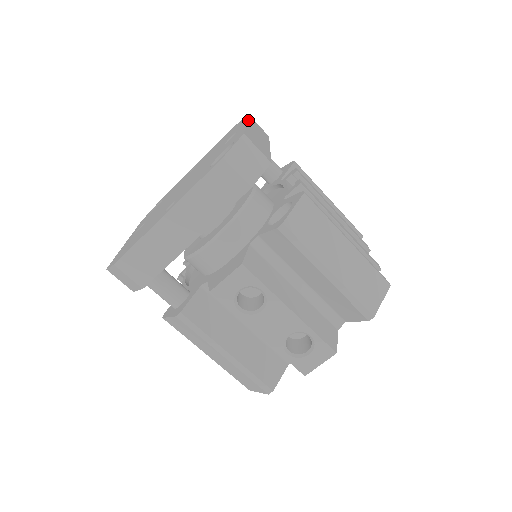
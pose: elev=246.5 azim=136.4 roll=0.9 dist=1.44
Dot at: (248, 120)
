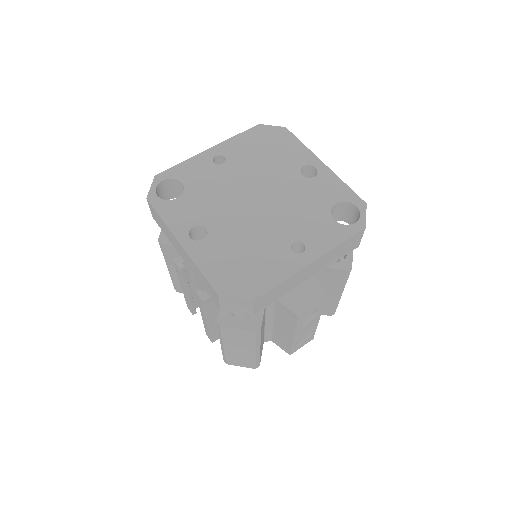
Dot at: (310, 151)
